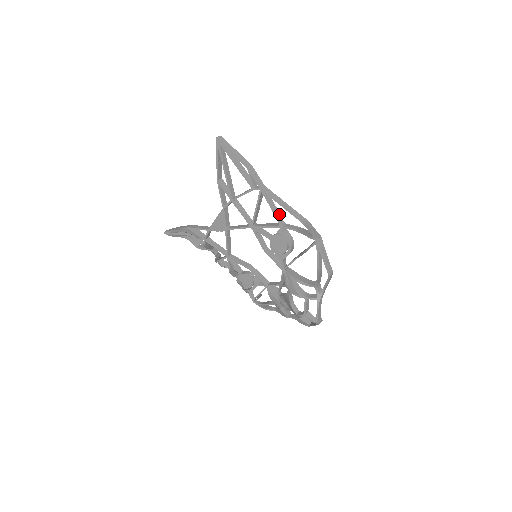
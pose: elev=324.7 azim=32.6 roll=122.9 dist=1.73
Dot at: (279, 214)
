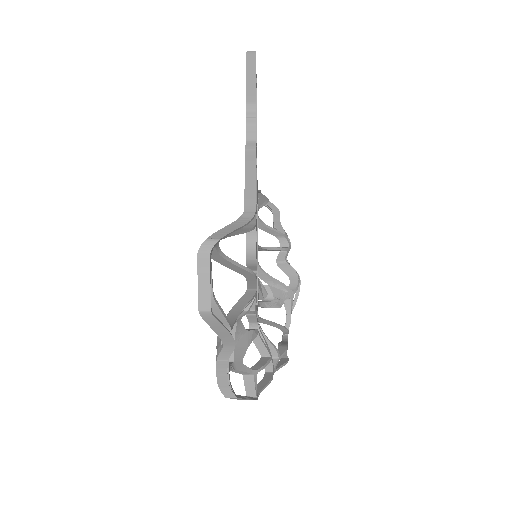
Dot at: occluded
